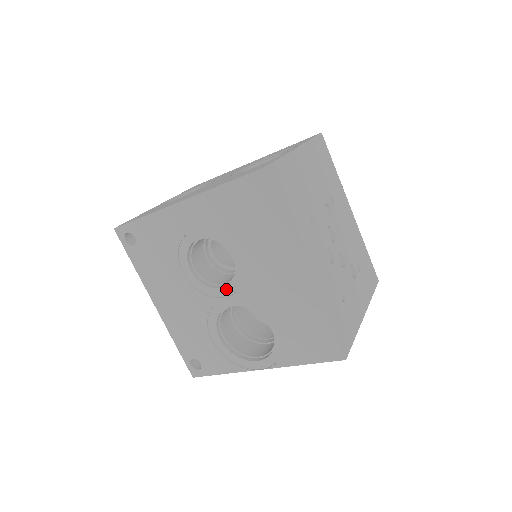
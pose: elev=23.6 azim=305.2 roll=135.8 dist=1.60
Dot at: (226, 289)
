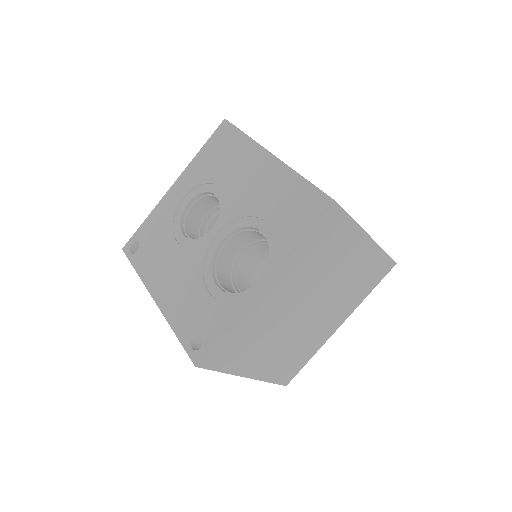
Dot at: (215, 227)
